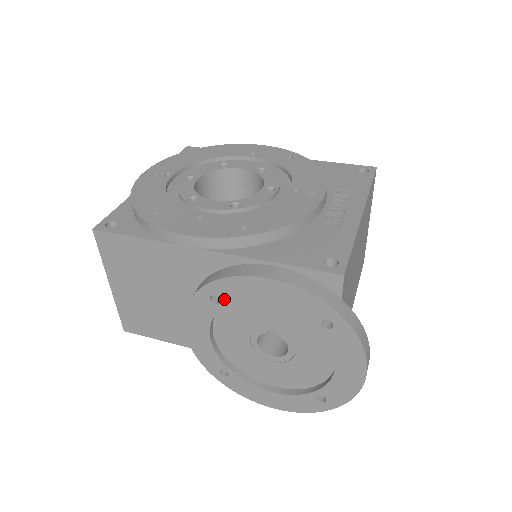
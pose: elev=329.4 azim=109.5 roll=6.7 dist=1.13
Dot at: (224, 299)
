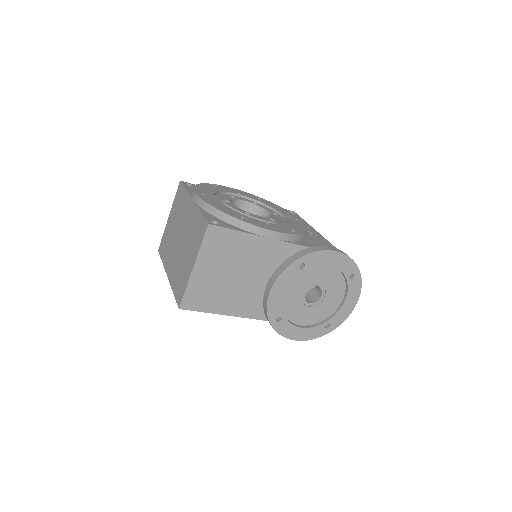
Dot at: (308, 265)
